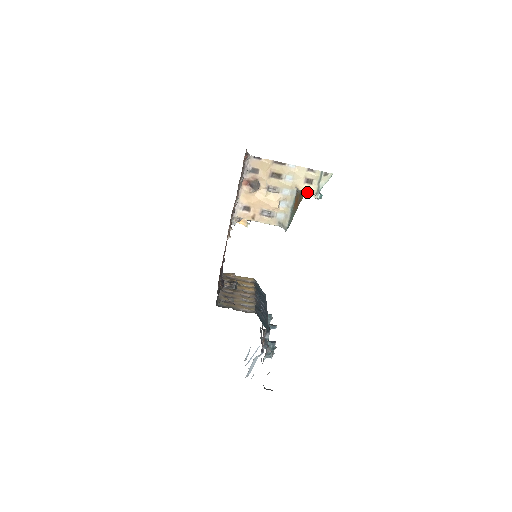
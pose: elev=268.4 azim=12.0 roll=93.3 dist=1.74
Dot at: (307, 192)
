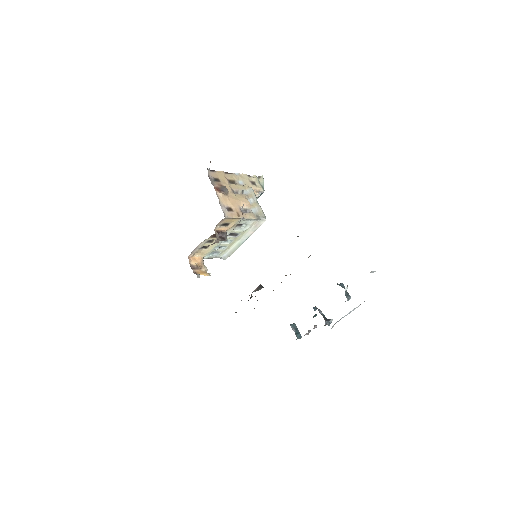
Dot at: (256, 193)
